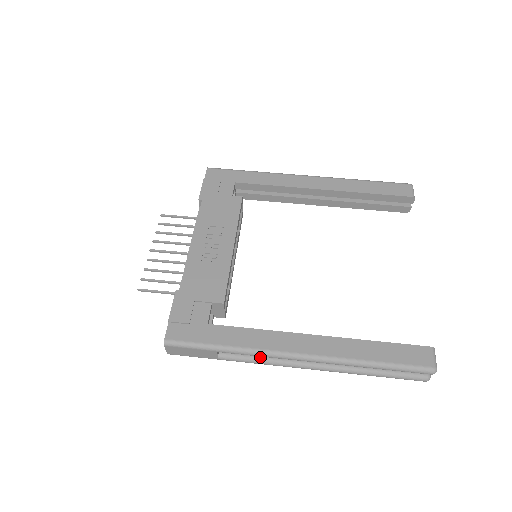
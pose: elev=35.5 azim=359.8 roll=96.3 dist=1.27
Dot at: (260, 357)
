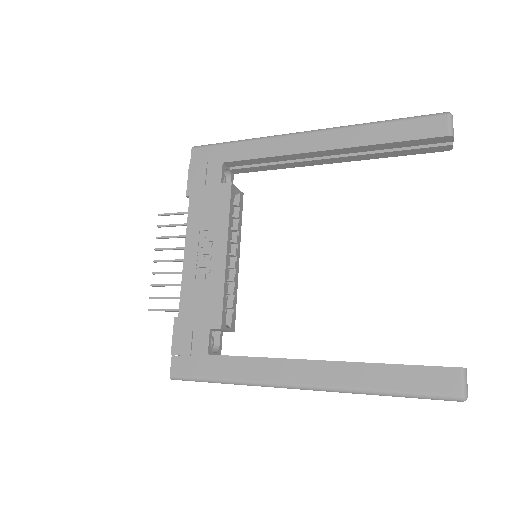
Dot at: occluded
